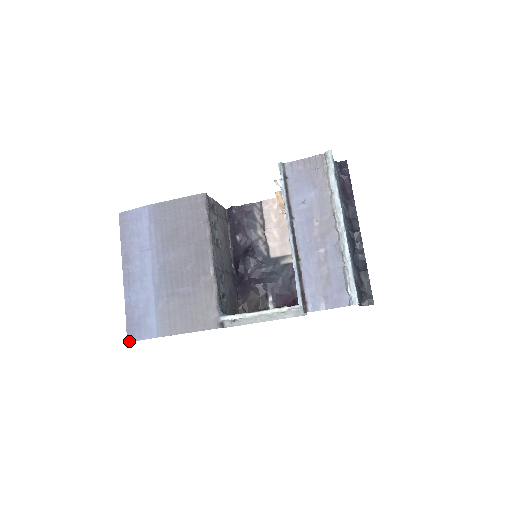
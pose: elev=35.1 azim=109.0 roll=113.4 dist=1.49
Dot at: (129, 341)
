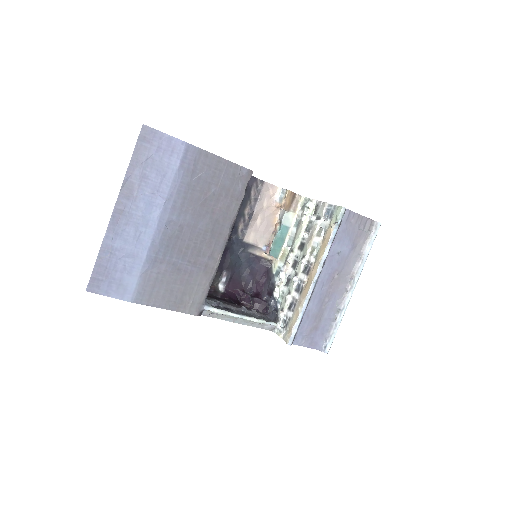
Dot at: (89, 291)
